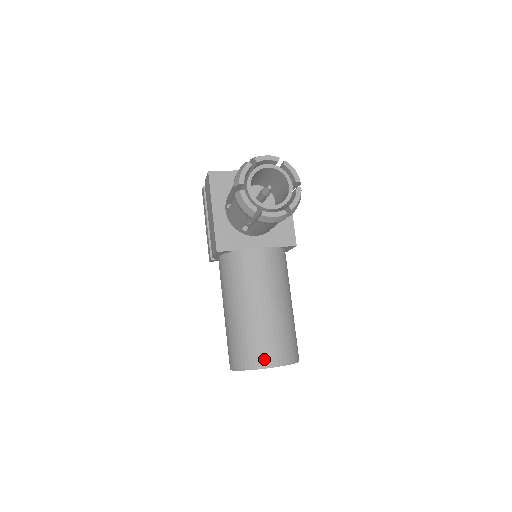
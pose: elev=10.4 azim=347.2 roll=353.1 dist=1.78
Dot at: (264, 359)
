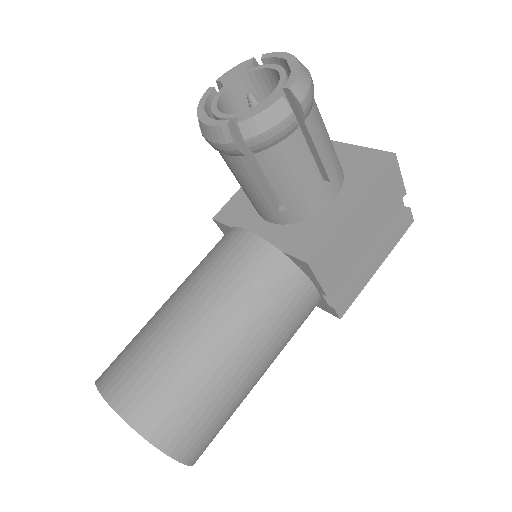
Dot at: (110, 376)
